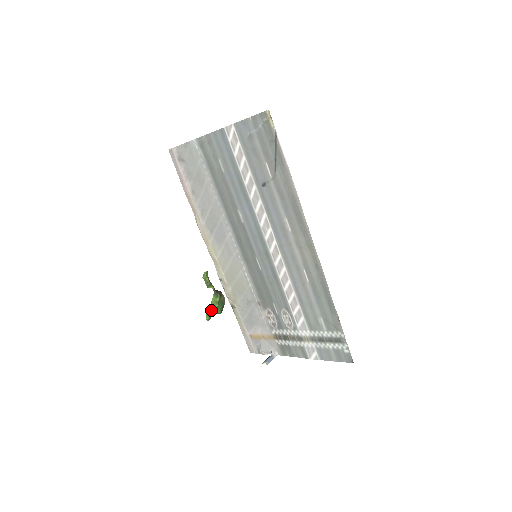
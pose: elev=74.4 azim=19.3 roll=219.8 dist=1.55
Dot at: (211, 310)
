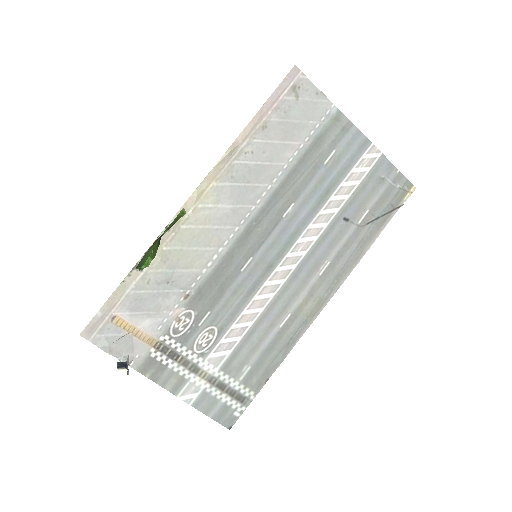
Dot at: (151, 259)
